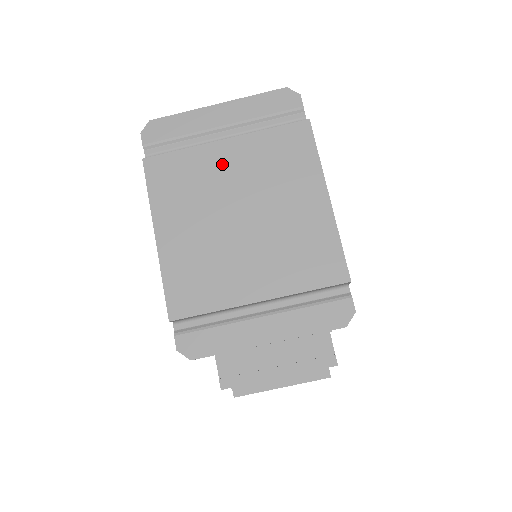
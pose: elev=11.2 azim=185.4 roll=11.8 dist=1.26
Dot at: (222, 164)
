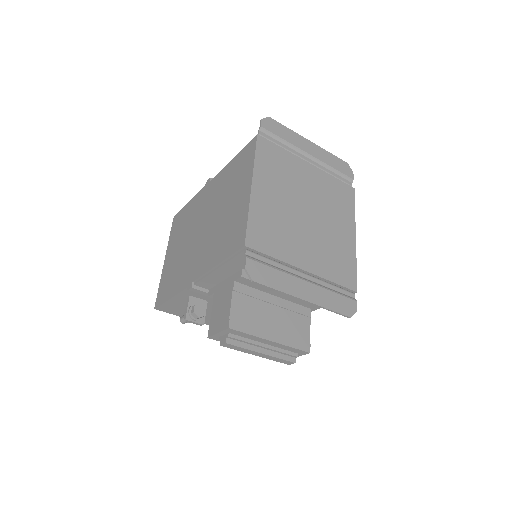
Dot at: (304, 175)
